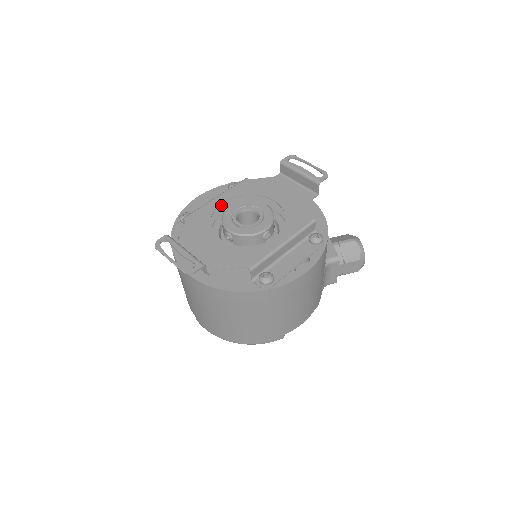
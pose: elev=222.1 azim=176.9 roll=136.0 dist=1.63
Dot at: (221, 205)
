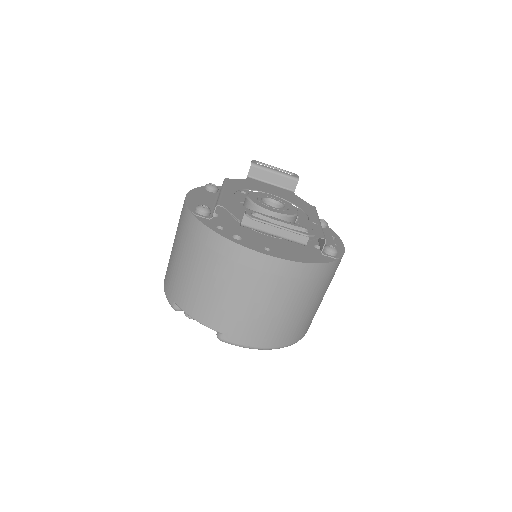
Dot at: occluded
